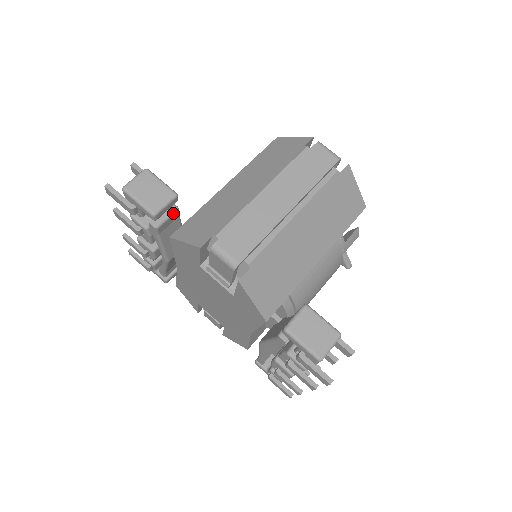
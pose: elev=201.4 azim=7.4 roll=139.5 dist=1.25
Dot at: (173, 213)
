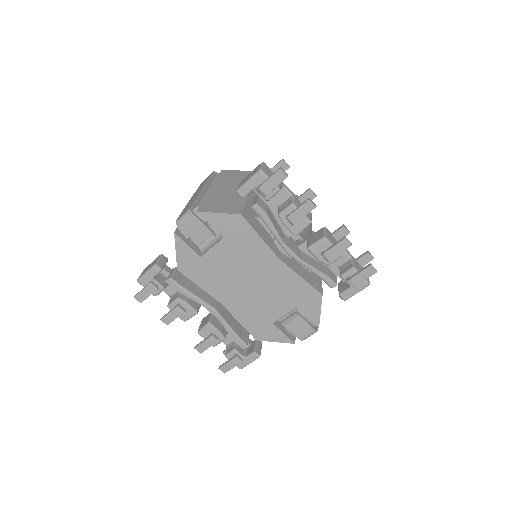
Dot at: (175, 269)
